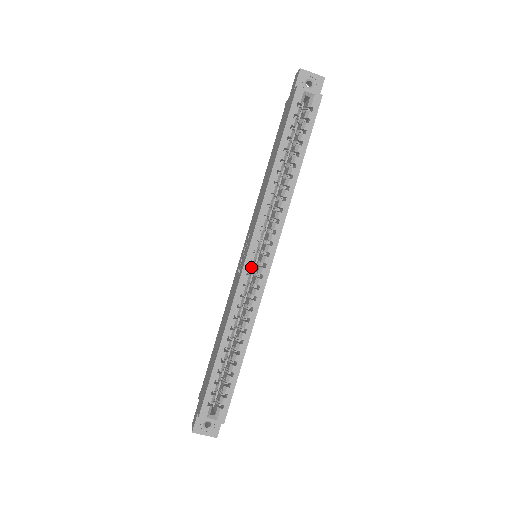
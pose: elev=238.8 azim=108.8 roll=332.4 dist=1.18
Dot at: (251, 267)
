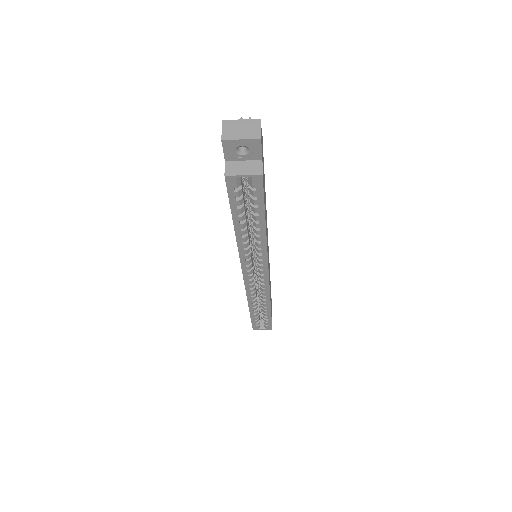
Dot at: (251, 282)
